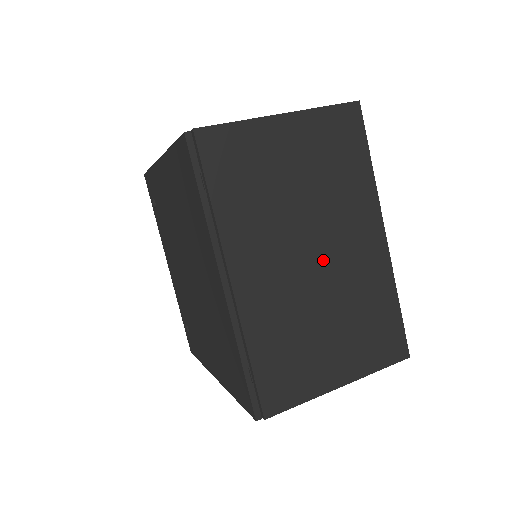
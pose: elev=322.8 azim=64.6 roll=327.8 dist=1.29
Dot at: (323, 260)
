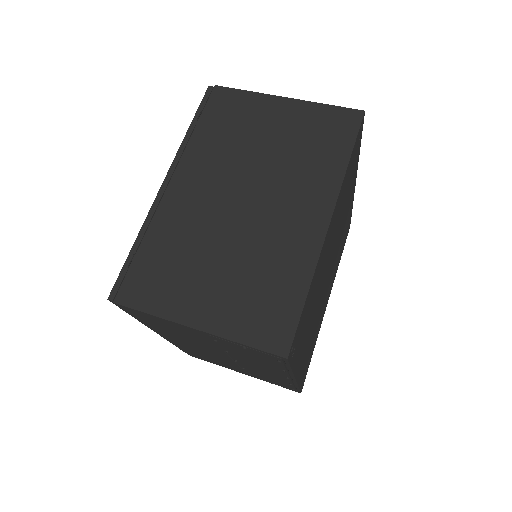
Dot at: (252, 210)
